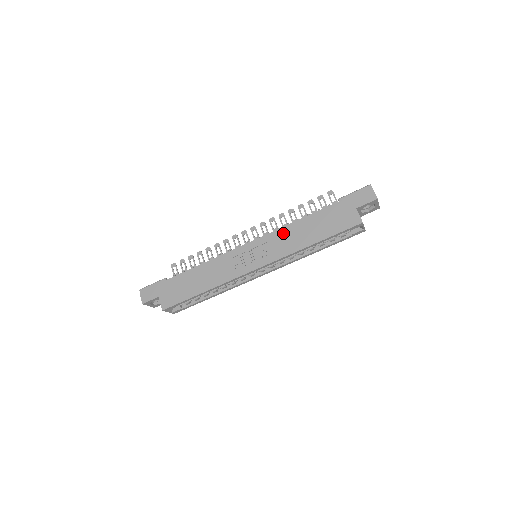
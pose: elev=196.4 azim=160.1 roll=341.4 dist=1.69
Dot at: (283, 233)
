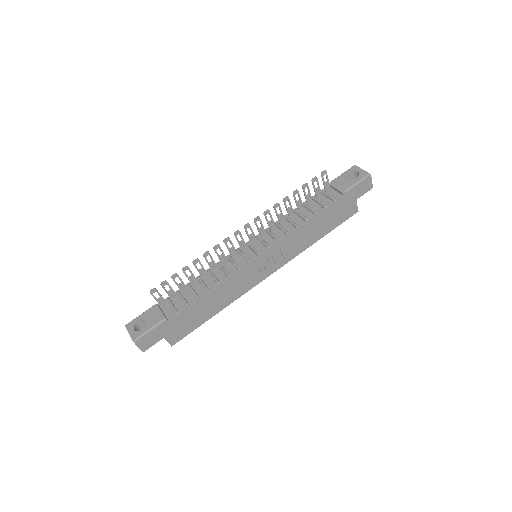
Dot at: (294, 238)
